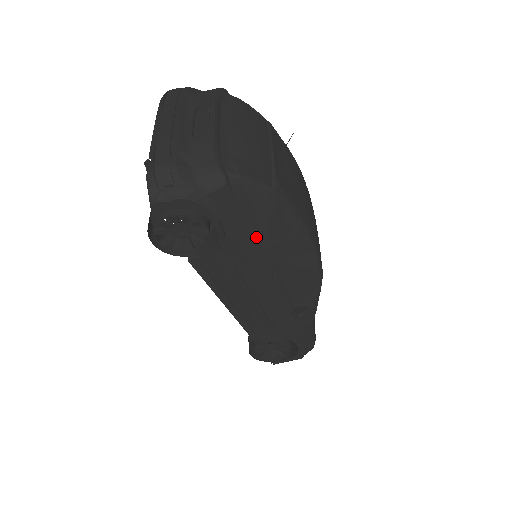
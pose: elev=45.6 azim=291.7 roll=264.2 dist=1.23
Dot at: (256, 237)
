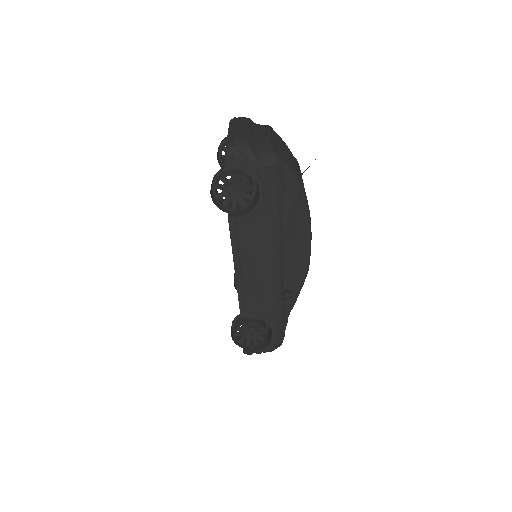
Dot at: (280, 213)
